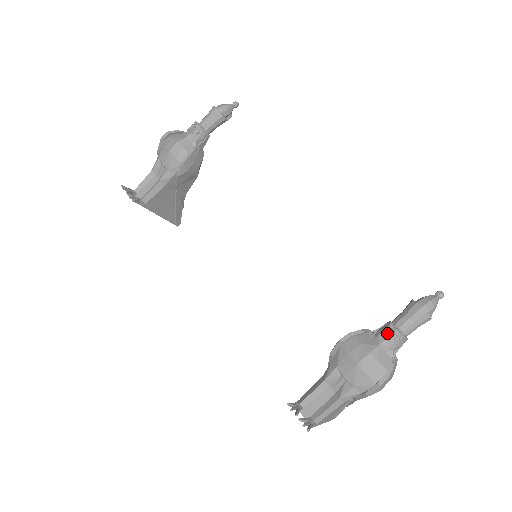
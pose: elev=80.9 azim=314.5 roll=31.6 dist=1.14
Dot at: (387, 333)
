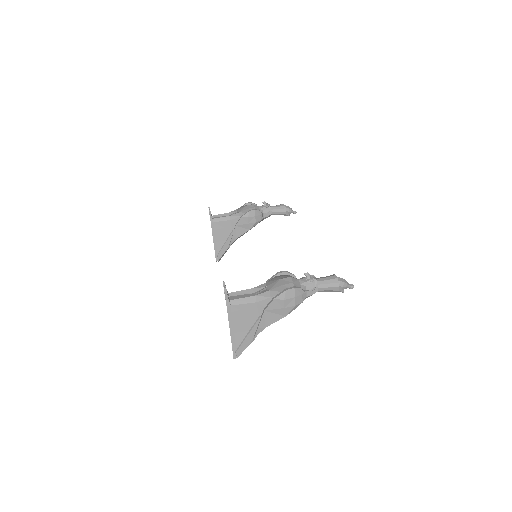
Dot at: (308, 275)
